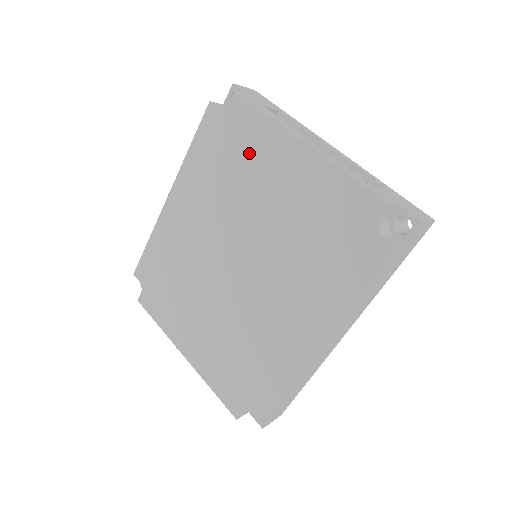
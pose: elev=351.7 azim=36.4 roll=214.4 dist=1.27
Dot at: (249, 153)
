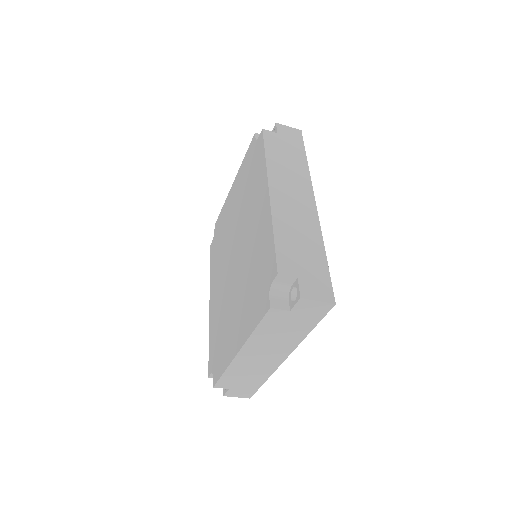
Dot at: (223, 224)
